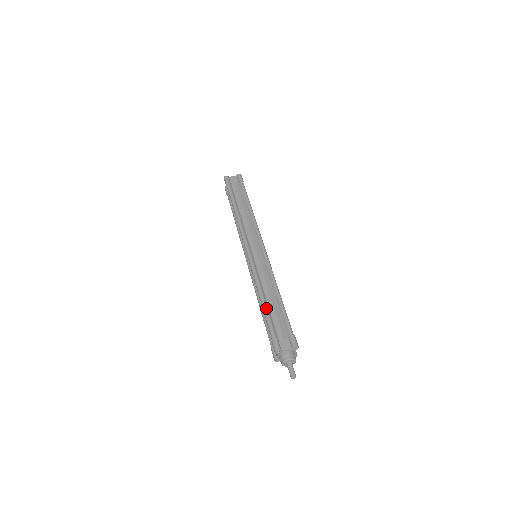
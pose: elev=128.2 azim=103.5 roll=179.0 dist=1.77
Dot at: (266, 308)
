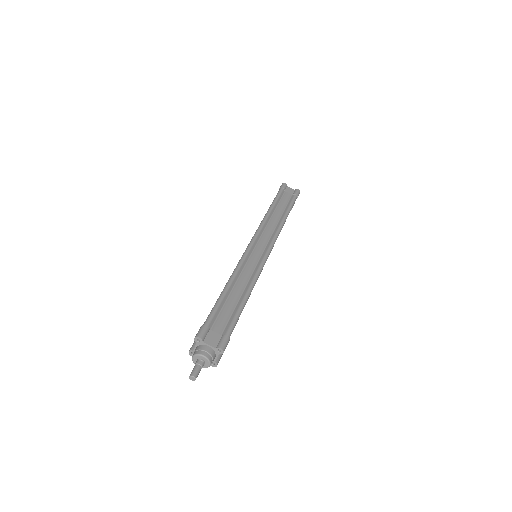
Dot at: (224, 296)
